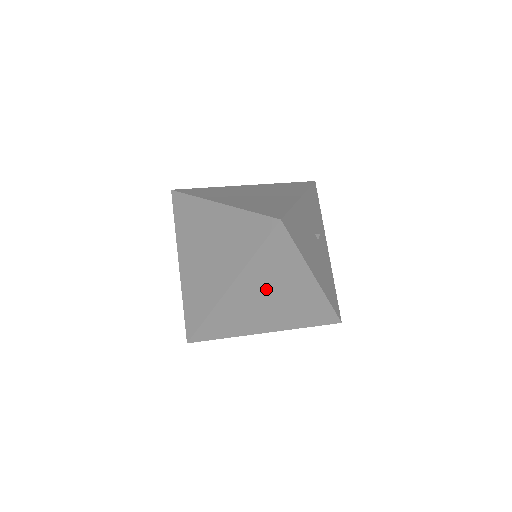
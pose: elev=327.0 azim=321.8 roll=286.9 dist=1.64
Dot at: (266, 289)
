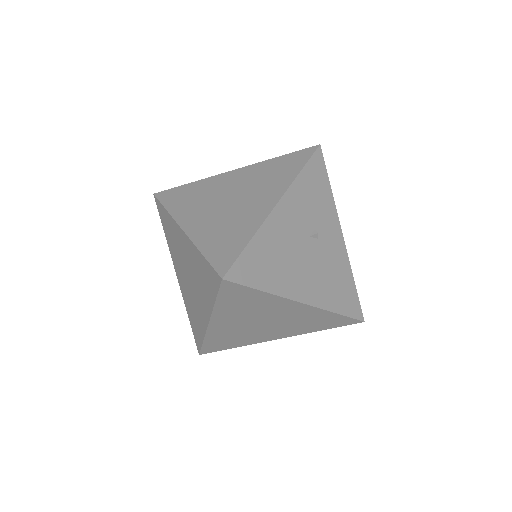
Dot at: (251, 318)
